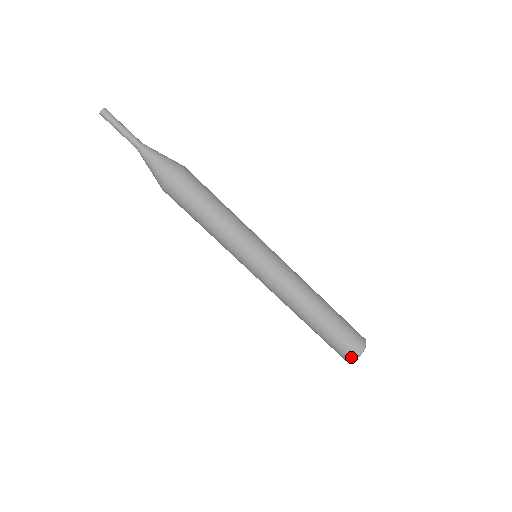
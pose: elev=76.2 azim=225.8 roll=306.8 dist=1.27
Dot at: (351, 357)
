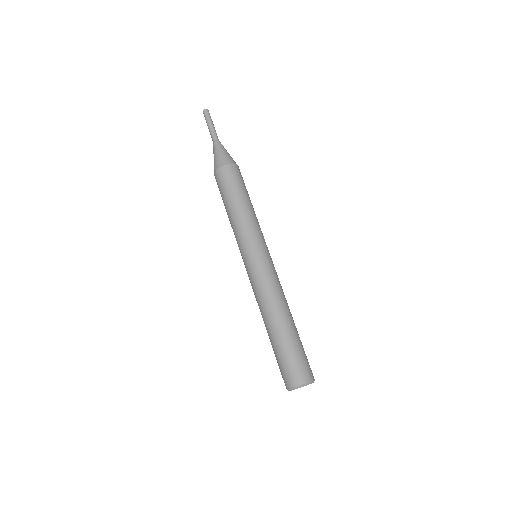
Dot at: (292, 384)
